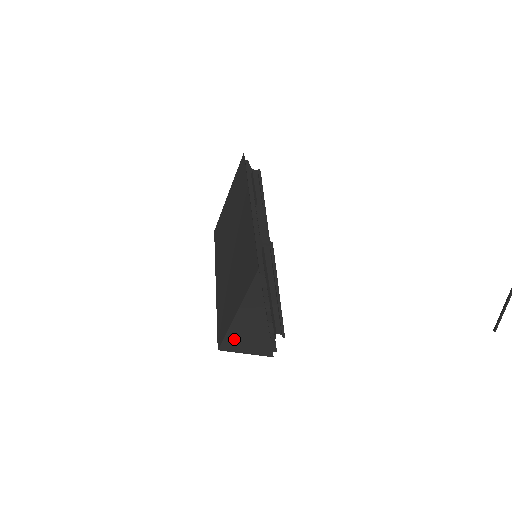
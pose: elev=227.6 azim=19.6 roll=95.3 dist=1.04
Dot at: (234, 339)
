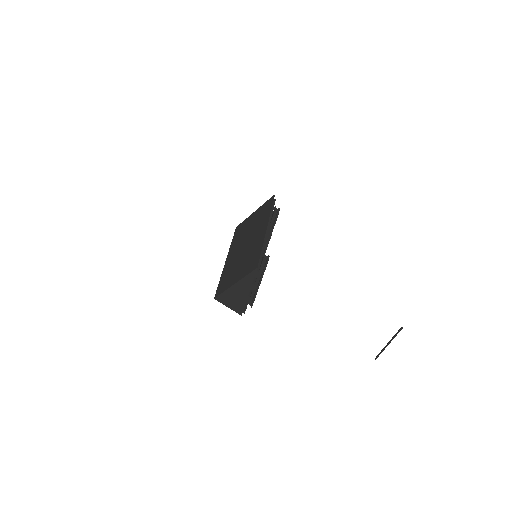
Dot at: (226, 297)
